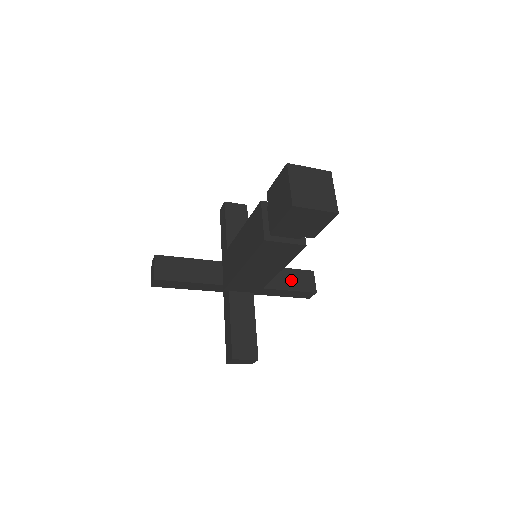
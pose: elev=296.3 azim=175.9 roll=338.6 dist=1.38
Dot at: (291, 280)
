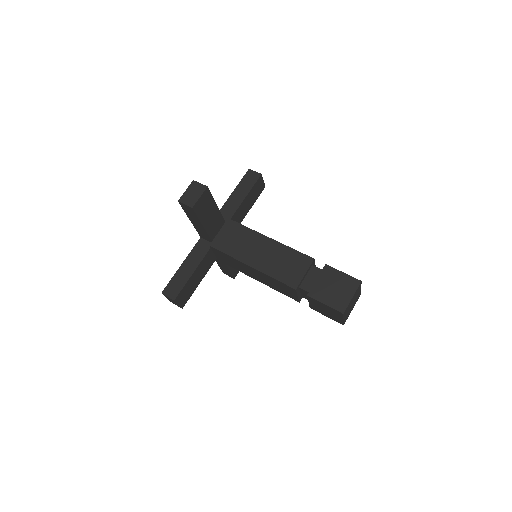
Dot at: occluded
